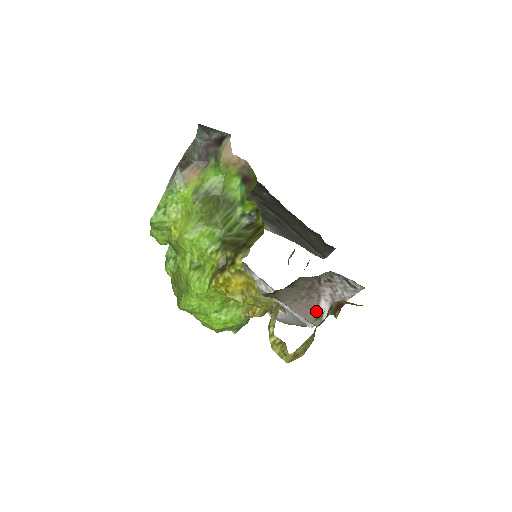
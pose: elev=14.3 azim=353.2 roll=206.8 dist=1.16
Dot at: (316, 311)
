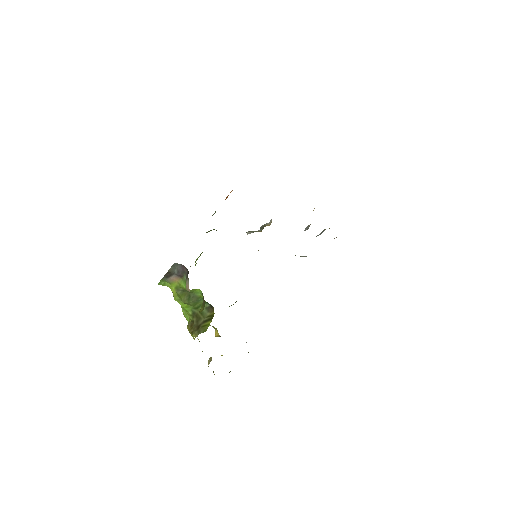
Dot at: occluded
